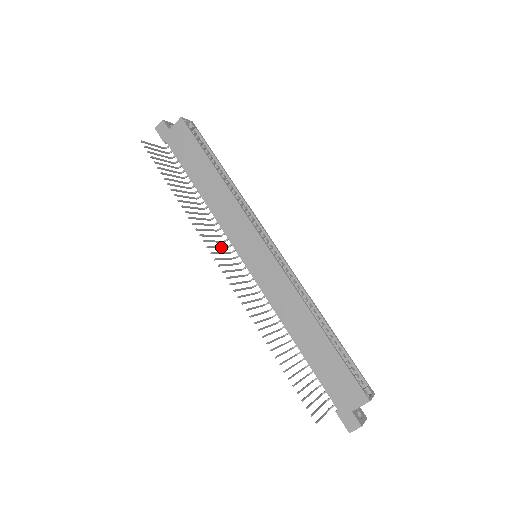
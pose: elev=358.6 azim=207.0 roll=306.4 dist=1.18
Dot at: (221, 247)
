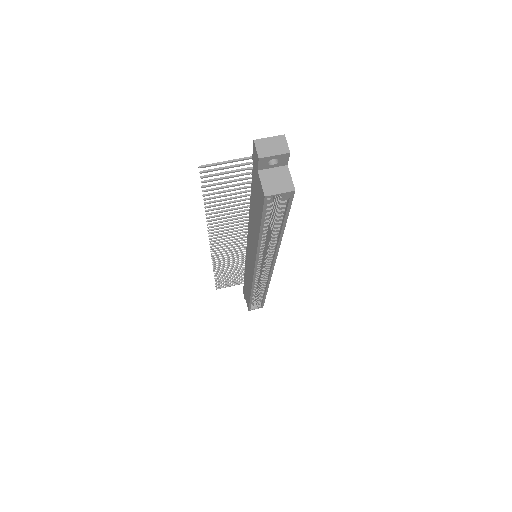
Dot at: (234, 234)
